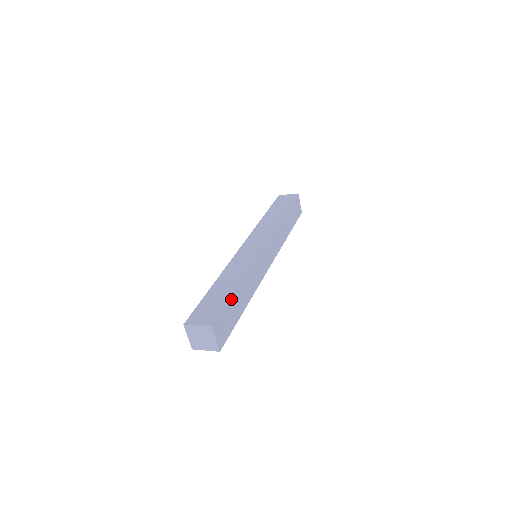
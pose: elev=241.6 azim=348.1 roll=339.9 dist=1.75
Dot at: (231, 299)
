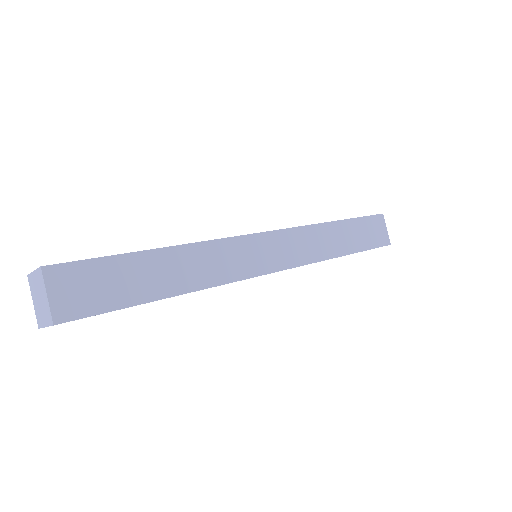
Dot at: (136, 305)
